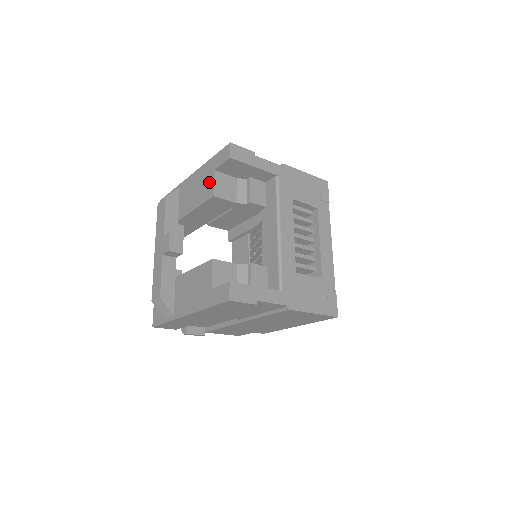
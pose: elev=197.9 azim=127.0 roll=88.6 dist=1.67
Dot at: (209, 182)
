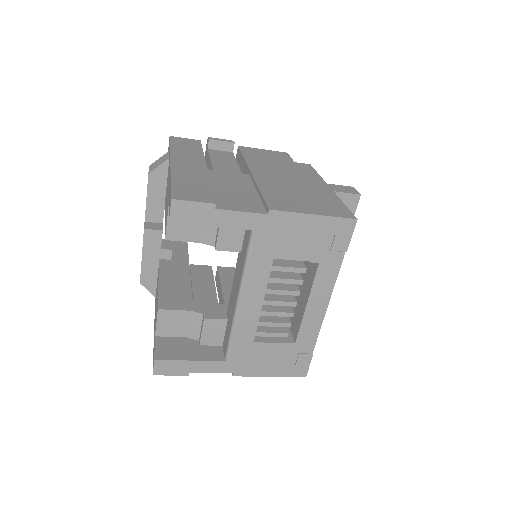
Dot at: (167, 212)
